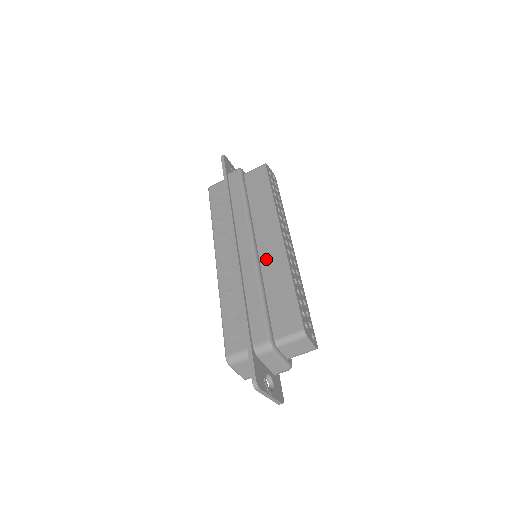
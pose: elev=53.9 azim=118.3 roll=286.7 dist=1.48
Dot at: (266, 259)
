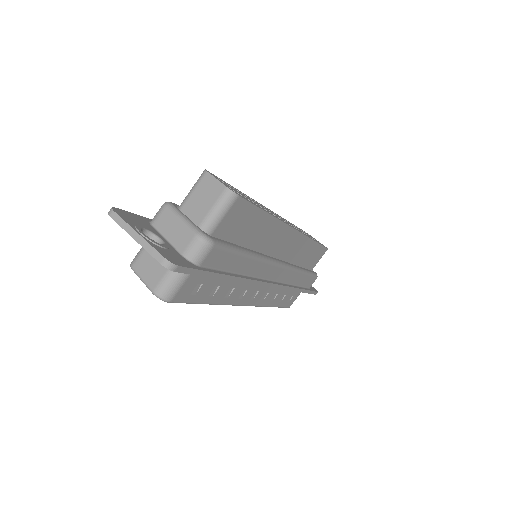
Dot at: occluded
